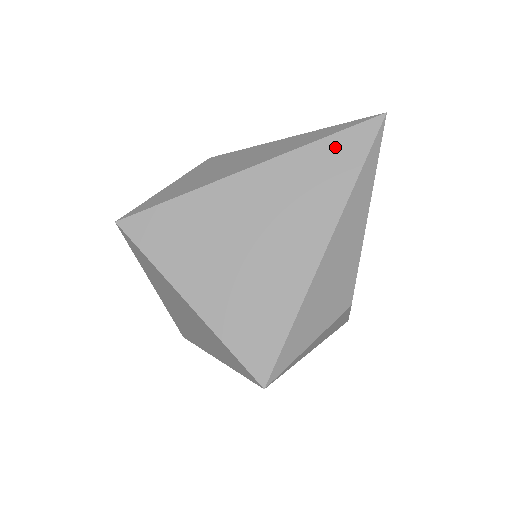
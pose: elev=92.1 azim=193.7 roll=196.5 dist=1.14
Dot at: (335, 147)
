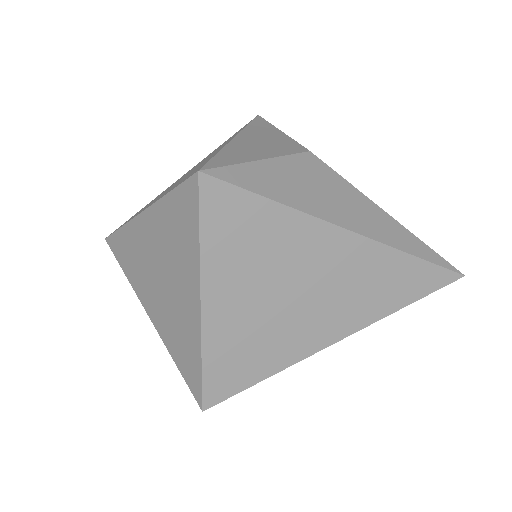
Dot at: (417, 271)
